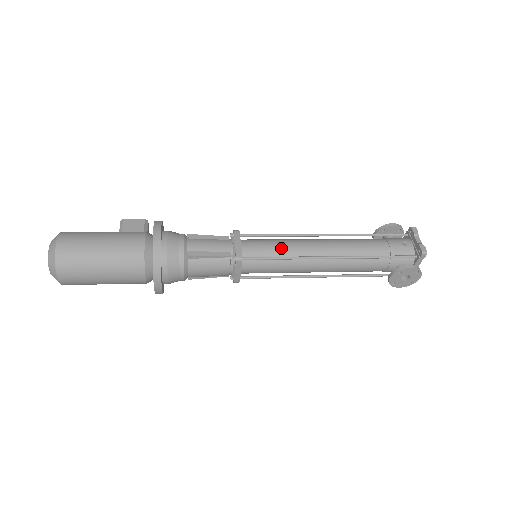
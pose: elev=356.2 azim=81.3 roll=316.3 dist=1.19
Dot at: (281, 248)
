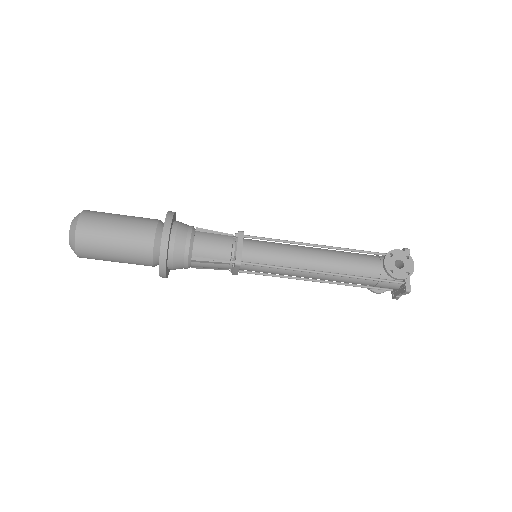
Dot at: (278, 243)
